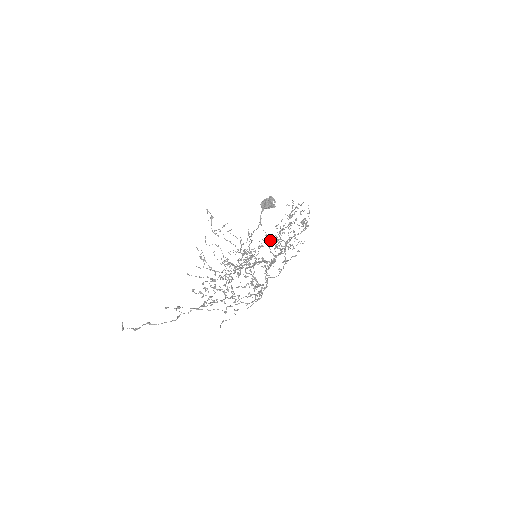
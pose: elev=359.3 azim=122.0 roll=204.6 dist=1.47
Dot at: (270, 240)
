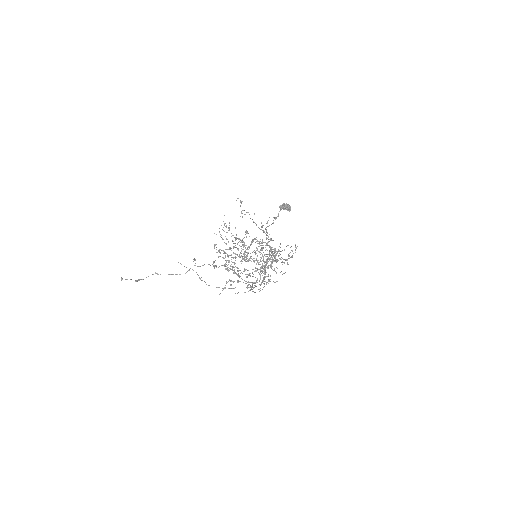
Dot at: (265, 254)
